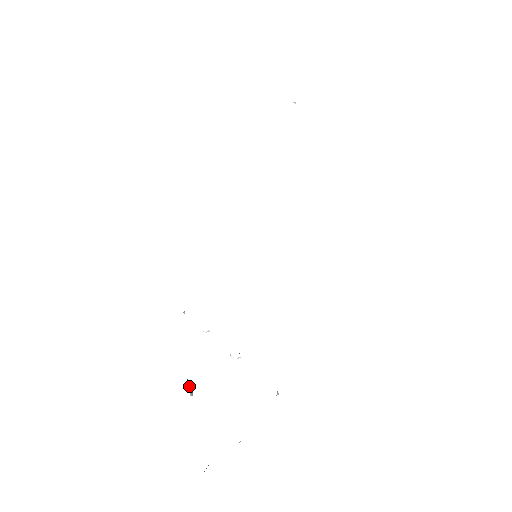
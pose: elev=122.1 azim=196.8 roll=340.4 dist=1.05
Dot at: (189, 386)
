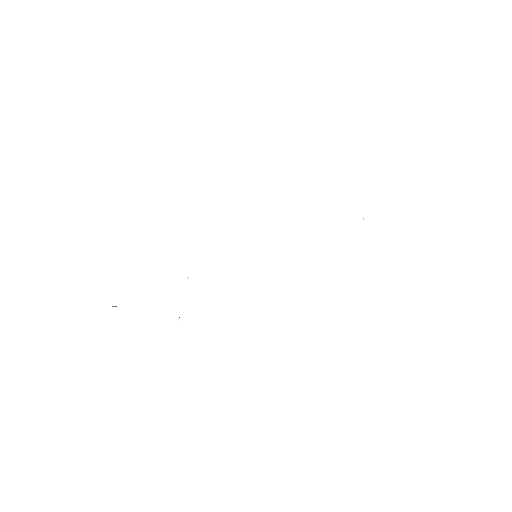
Dot at: occluded
